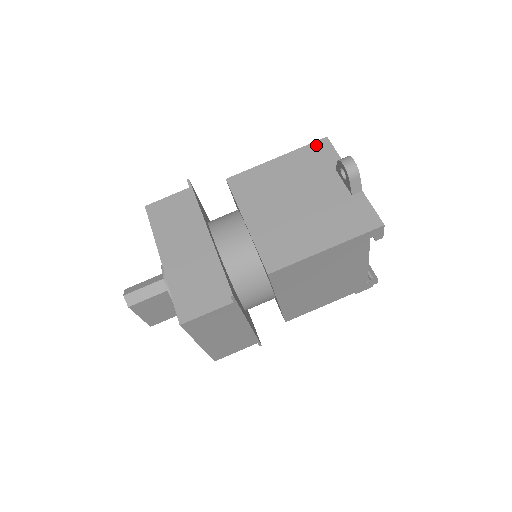
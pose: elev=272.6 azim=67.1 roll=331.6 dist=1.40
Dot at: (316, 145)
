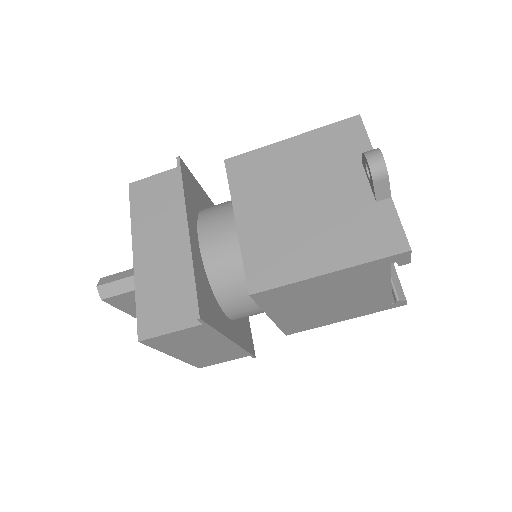
Dot at: (343, 125)
